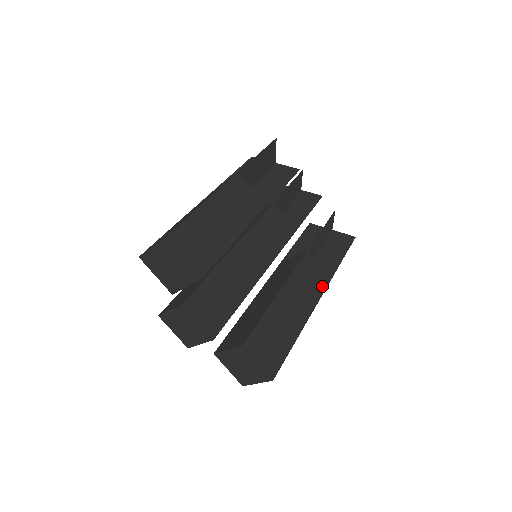
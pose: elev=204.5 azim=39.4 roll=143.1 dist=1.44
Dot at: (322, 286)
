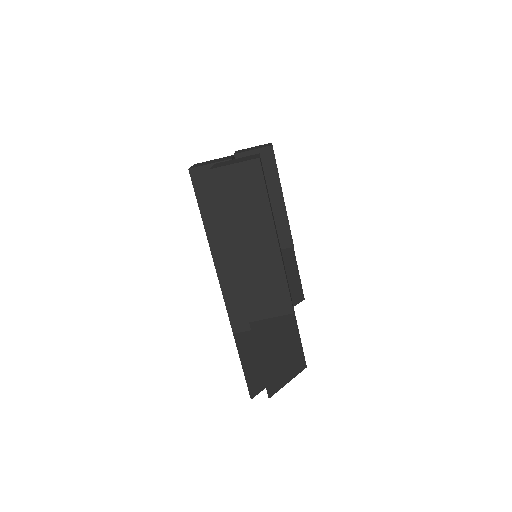
Dot at: occluded
